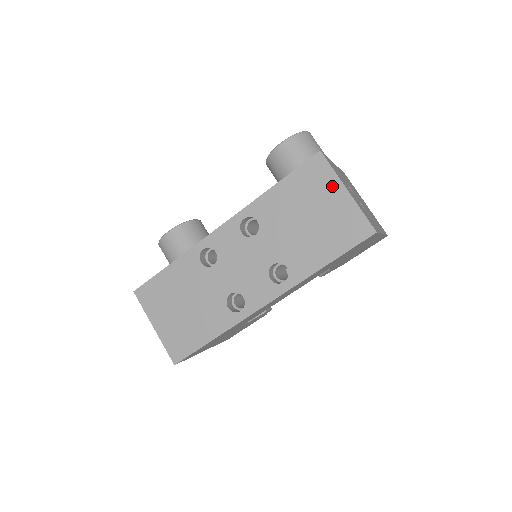
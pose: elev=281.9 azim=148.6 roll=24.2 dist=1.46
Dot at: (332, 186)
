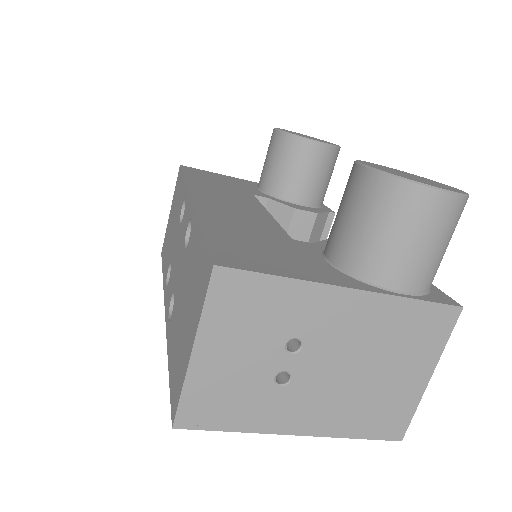
Dot at: (195, 320)
